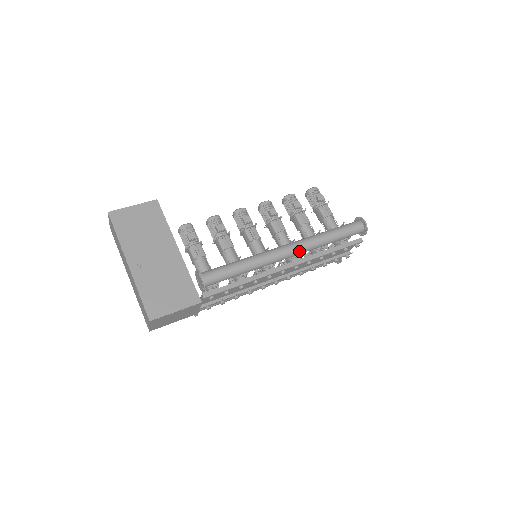
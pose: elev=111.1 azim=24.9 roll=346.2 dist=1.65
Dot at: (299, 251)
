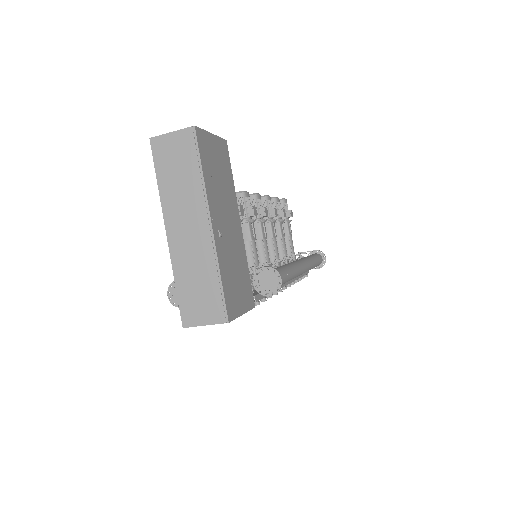
Dot at: occluded
